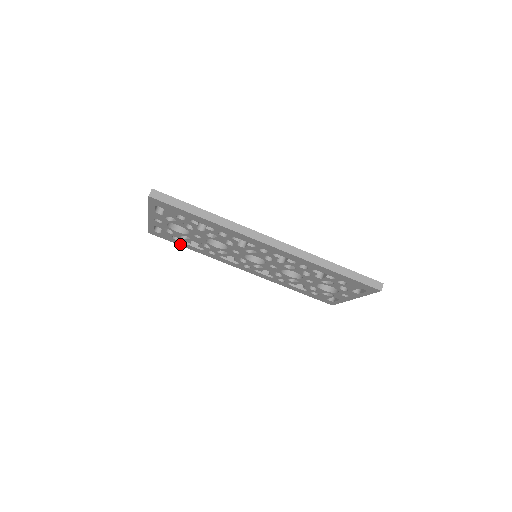
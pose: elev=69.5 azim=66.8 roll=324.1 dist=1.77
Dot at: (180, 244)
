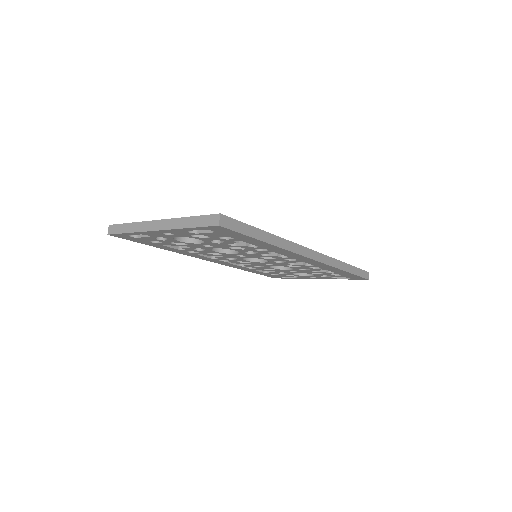
Dot at: (149, 244)
